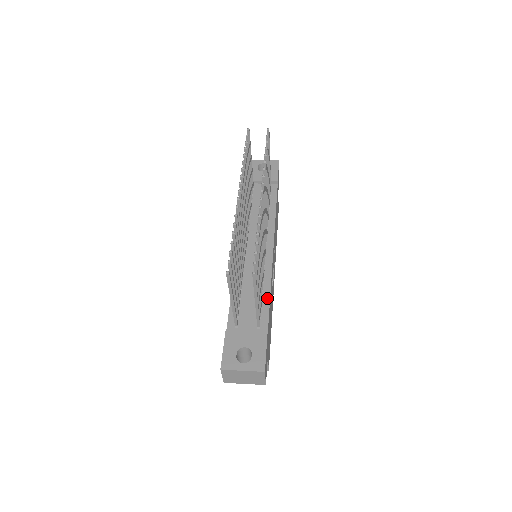
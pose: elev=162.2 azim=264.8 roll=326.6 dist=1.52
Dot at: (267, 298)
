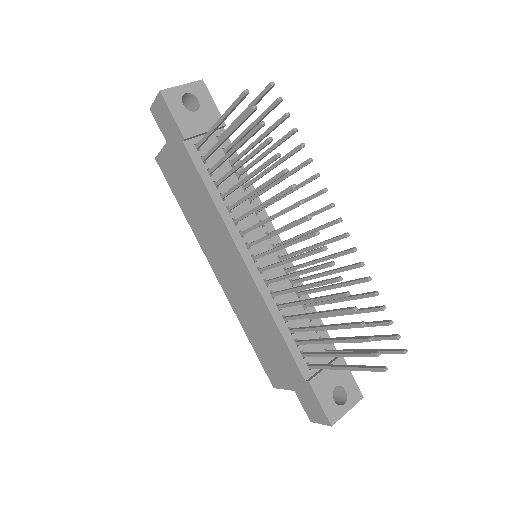
Dot at: occluded
